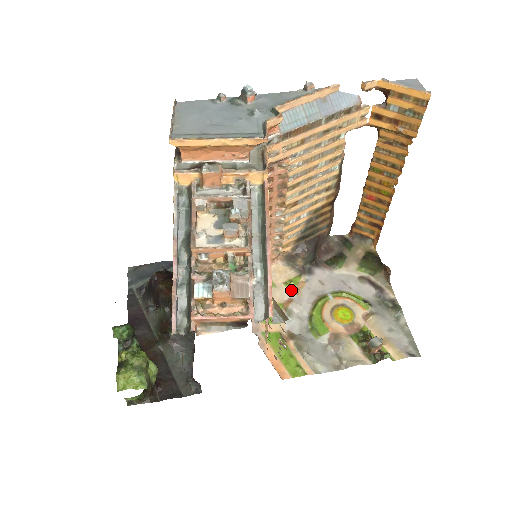
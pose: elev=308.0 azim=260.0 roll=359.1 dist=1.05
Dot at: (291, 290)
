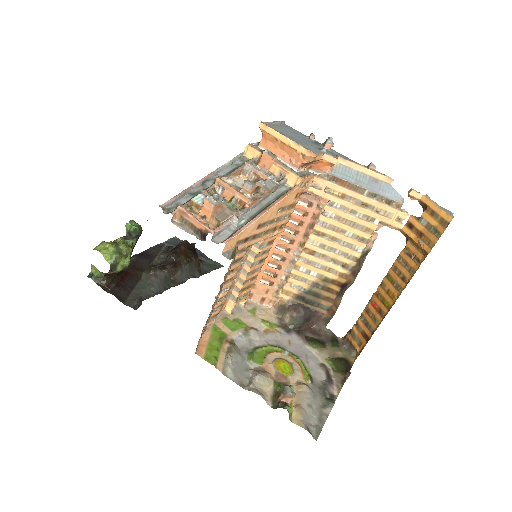
Dot at: (263, 326)
